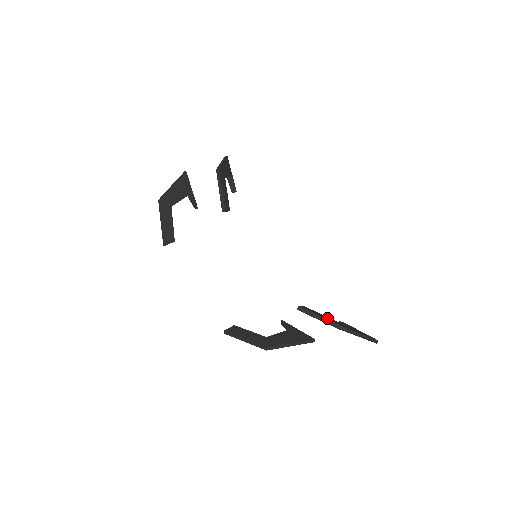
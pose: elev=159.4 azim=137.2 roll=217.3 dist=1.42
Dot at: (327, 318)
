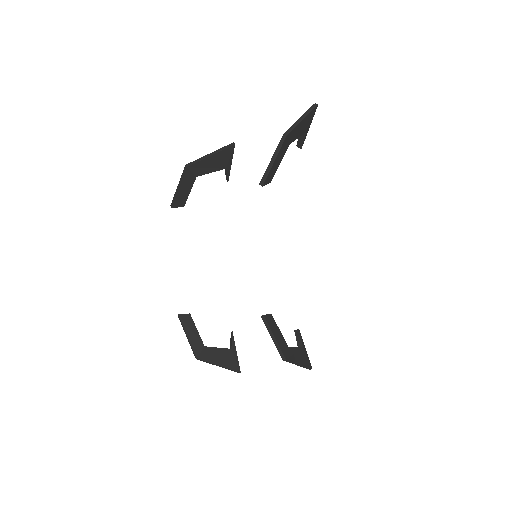
Dot at: (279, 340)
